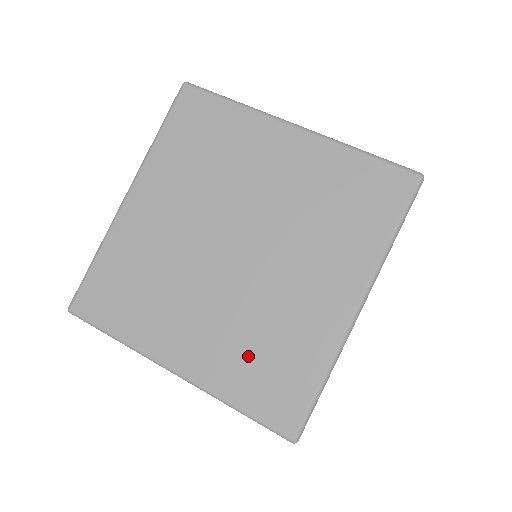
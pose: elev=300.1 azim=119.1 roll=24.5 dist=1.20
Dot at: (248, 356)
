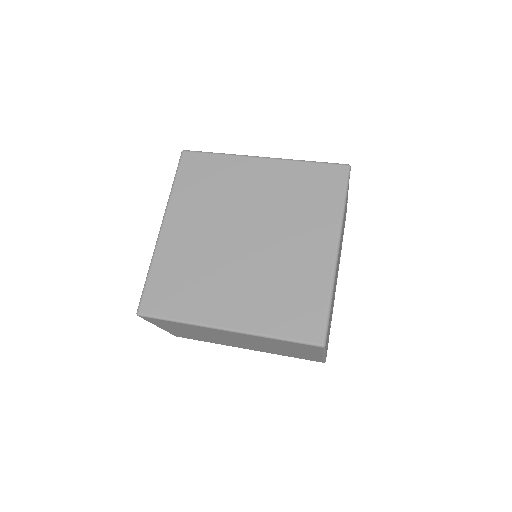
Dot at: (275, 301)
